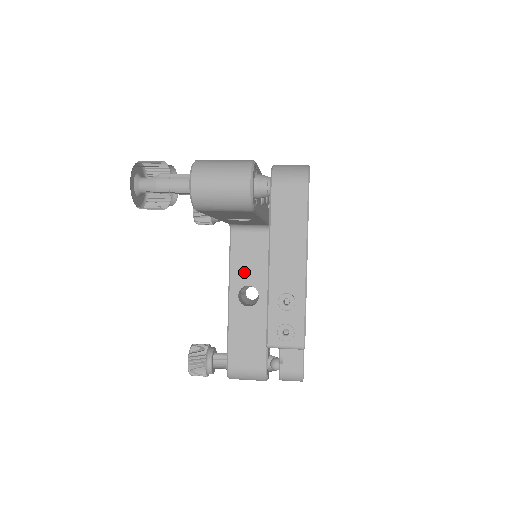
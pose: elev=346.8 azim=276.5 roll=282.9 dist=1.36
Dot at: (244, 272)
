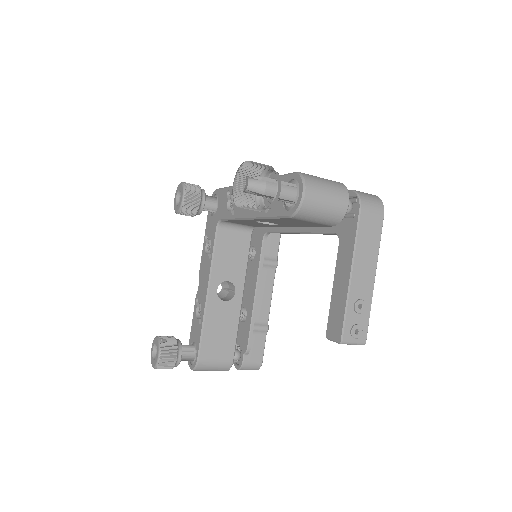
Dot at: (225, 268)
